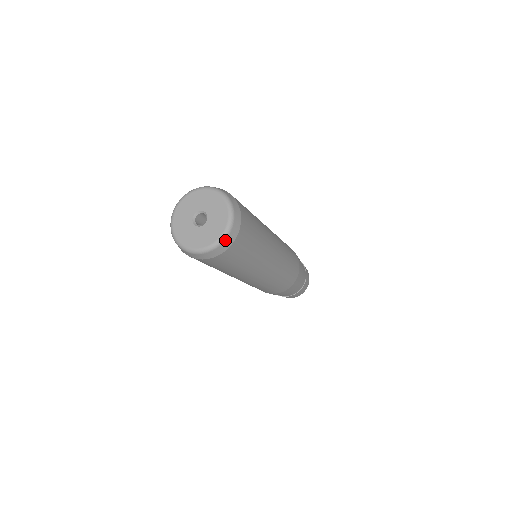
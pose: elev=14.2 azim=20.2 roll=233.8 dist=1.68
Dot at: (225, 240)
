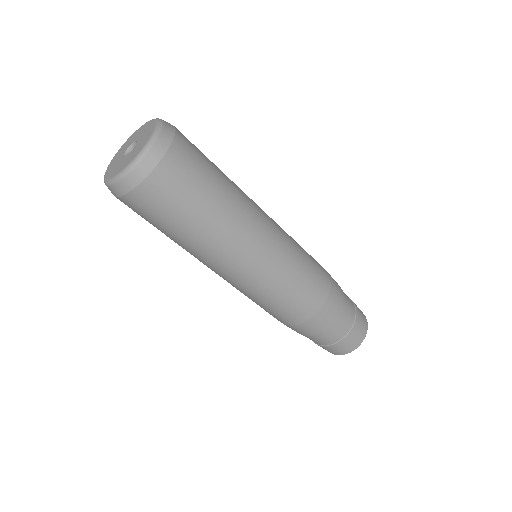
Dot at: (163, 126)
